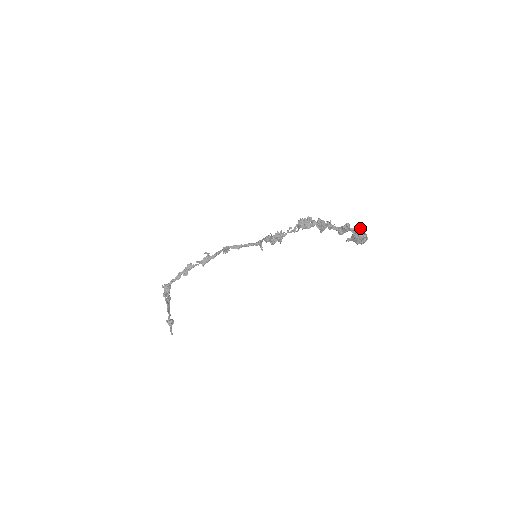
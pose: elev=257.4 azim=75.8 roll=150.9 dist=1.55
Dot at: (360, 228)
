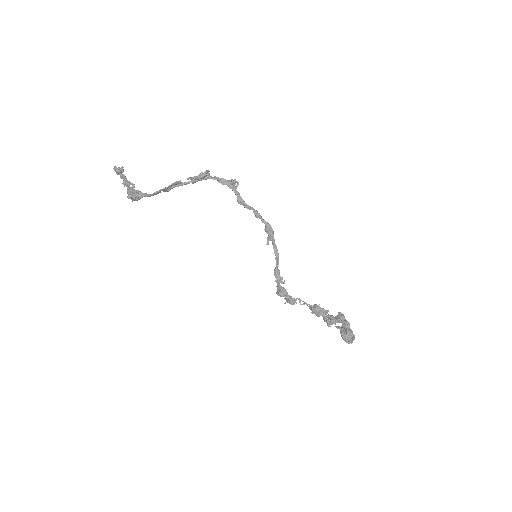
Dot at: (352, 342)
